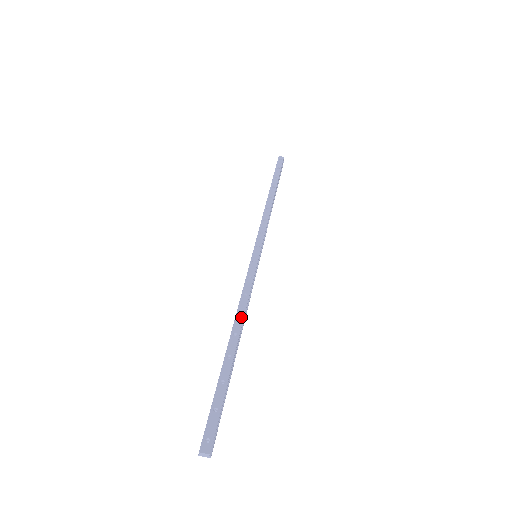
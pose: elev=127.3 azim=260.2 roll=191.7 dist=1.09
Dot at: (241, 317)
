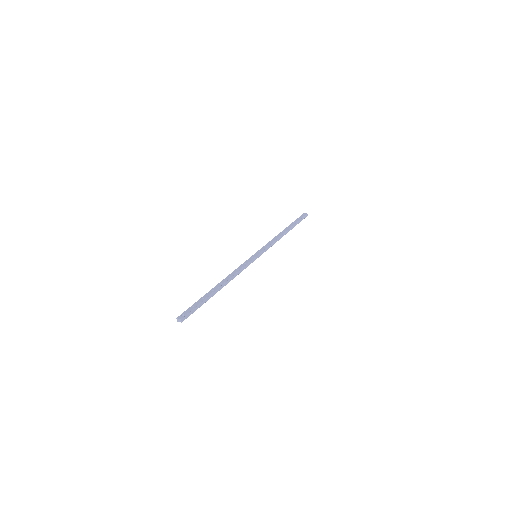
Dot at: (229, 277)
